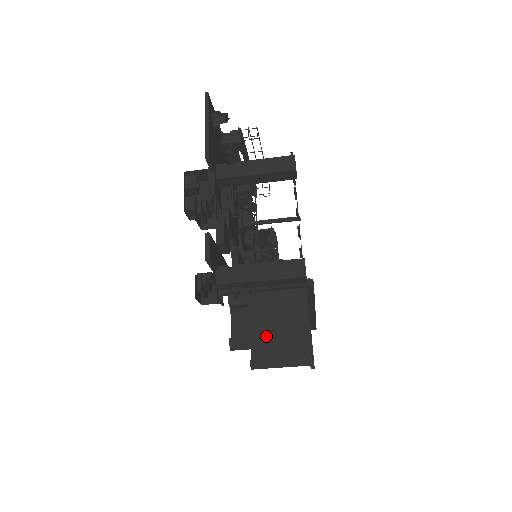
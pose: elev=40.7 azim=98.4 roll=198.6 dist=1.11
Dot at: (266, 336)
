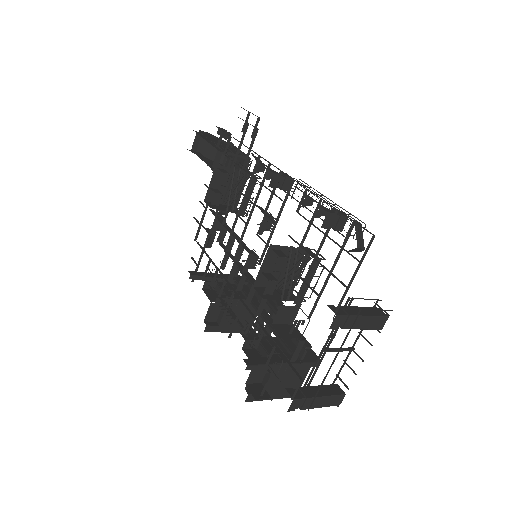
Dot at: (272, 393)
